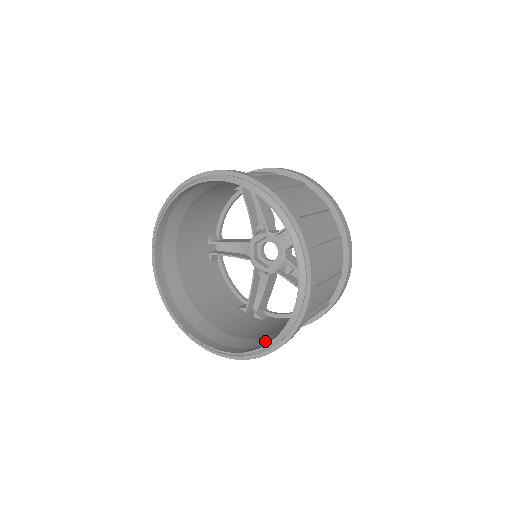
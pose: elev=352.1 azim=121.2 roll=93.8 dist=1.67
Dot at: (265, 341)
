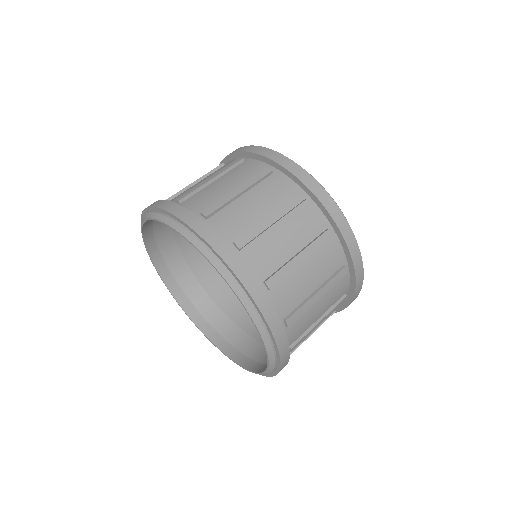
Dot at: occluded
